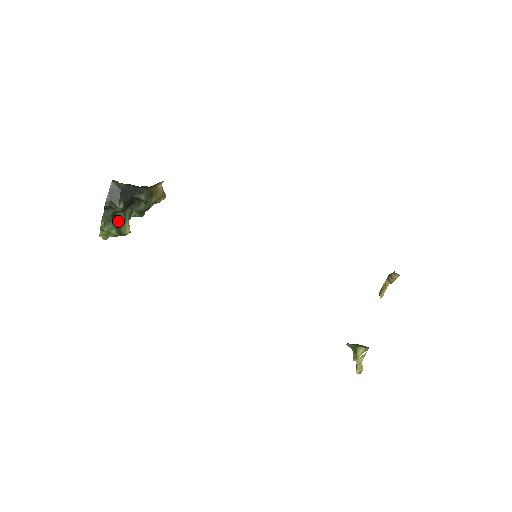
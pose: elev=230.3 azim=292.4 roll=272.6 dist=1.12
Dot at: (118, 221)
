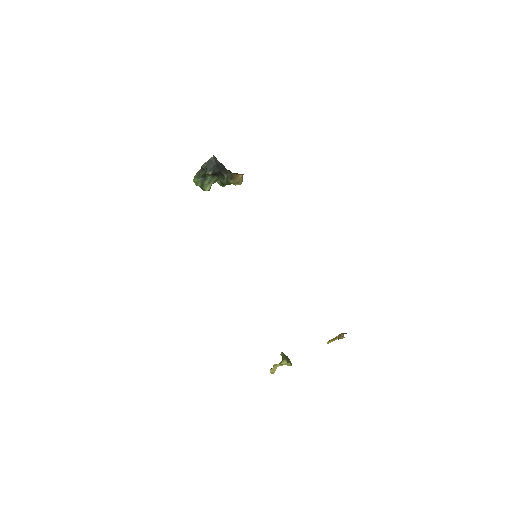
Dot at: (205, 180)
